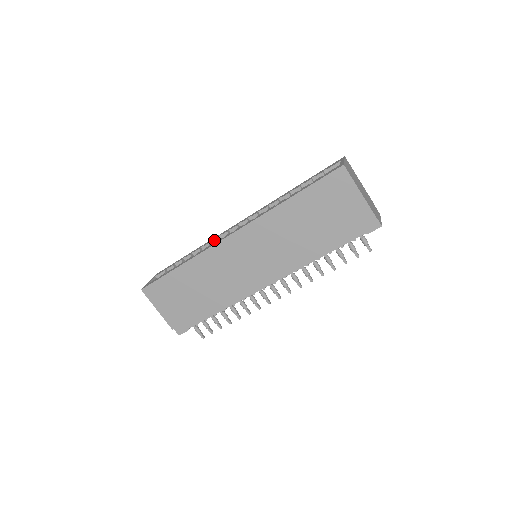
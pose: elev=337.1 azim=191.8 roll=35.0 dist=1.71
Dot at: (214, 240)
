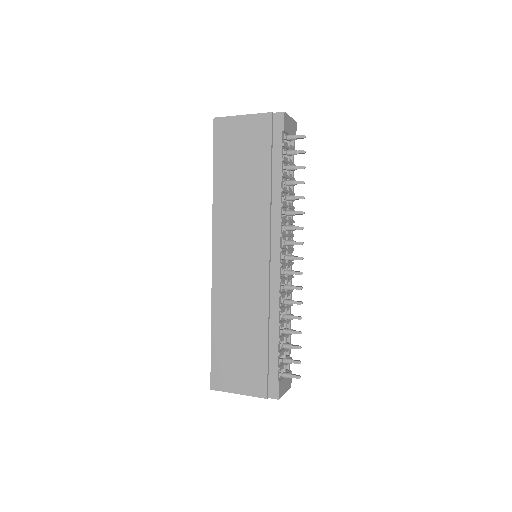
Dot at: occluded
